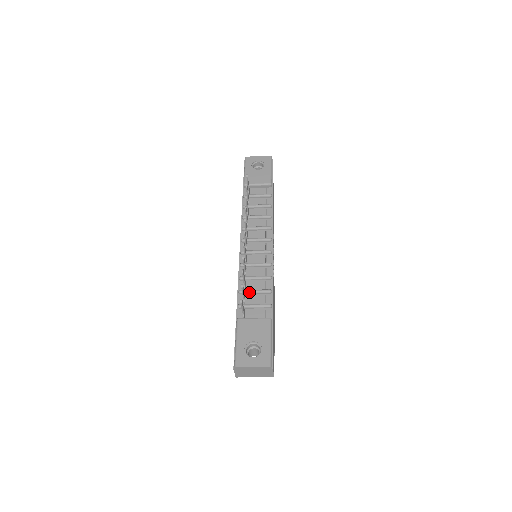
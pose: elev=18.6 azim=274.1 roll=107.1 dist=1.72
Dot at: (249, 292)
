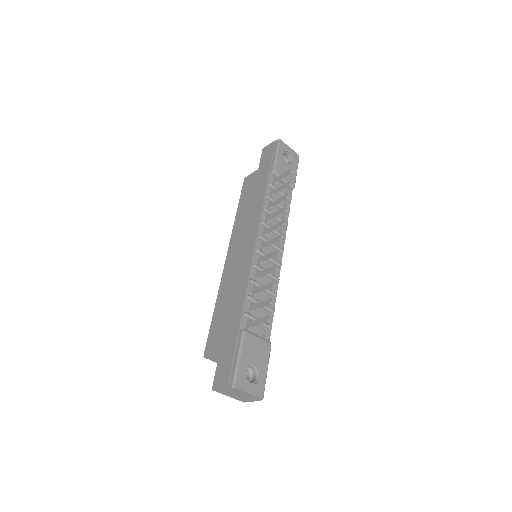
Dot at: occluded
